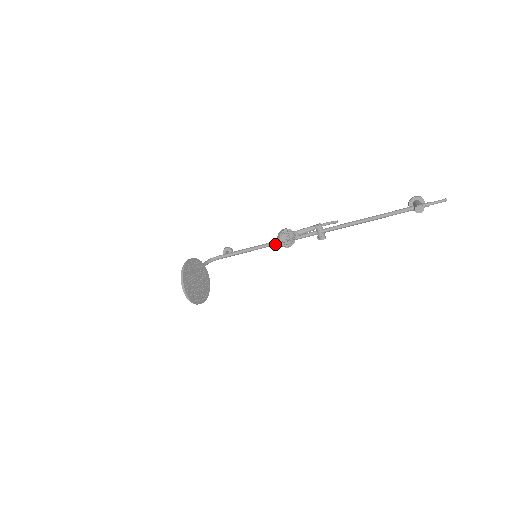
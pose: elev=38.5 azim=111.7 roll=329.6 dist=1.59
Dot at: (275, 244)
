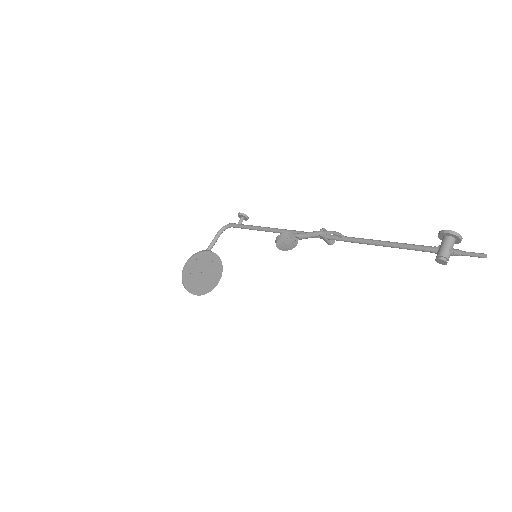
Dot at: occluded
